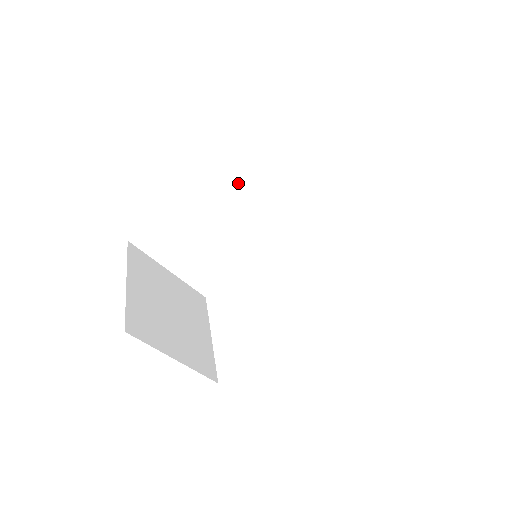
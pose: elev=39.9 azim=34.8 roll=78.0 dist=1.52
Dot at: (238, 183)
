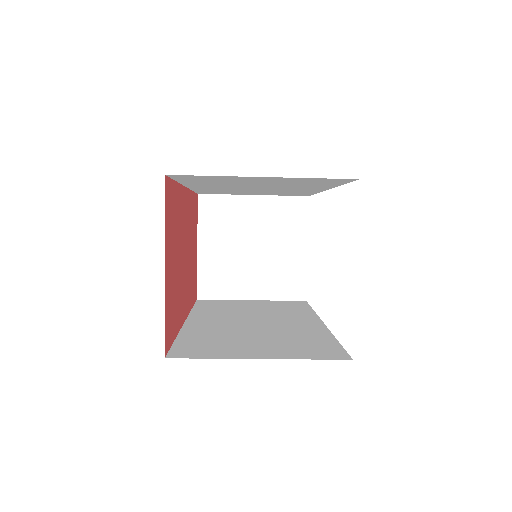
Dot at: (210, 185)
